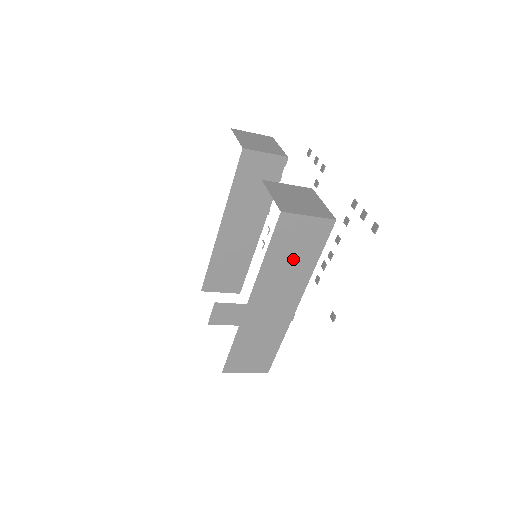
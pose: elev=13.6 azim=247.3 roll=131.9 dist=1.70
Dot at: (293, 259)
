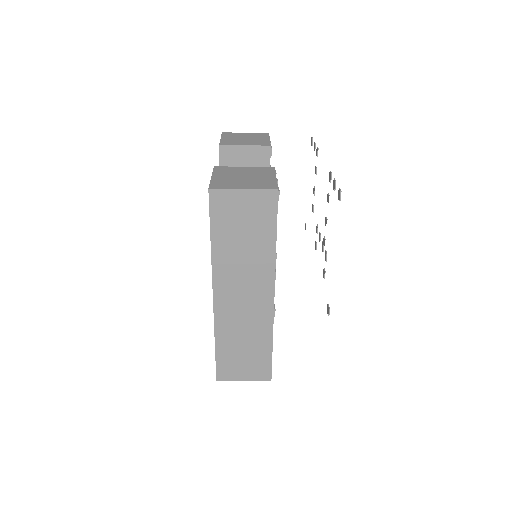
Dot at: (245, 242)
